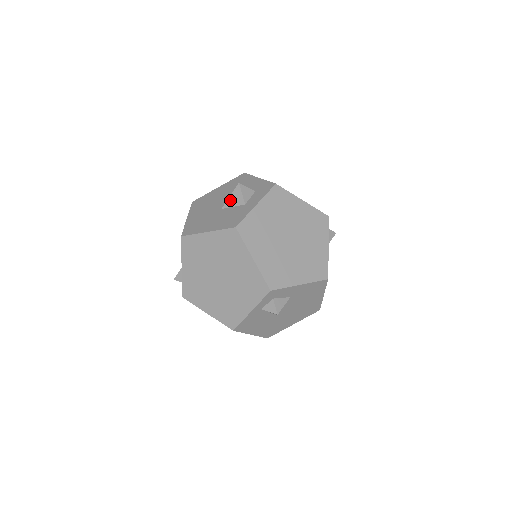
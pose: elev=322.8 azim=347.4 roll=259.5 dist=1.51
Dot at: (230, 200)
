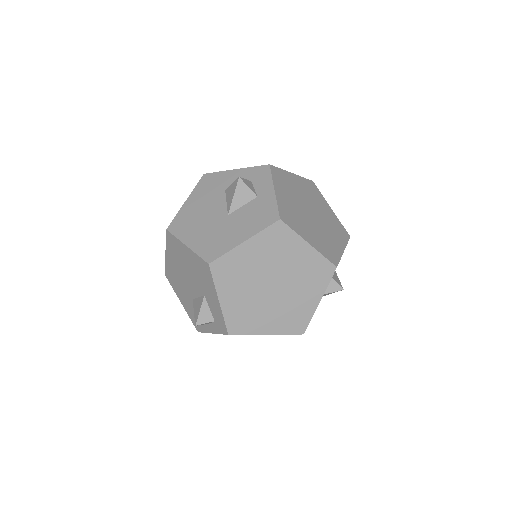
Dot at: (236, 200)
